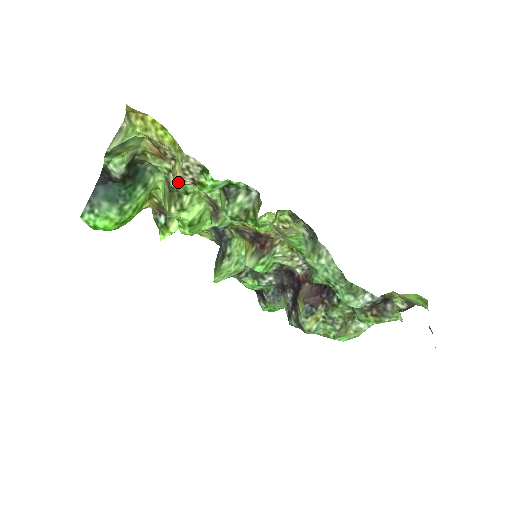
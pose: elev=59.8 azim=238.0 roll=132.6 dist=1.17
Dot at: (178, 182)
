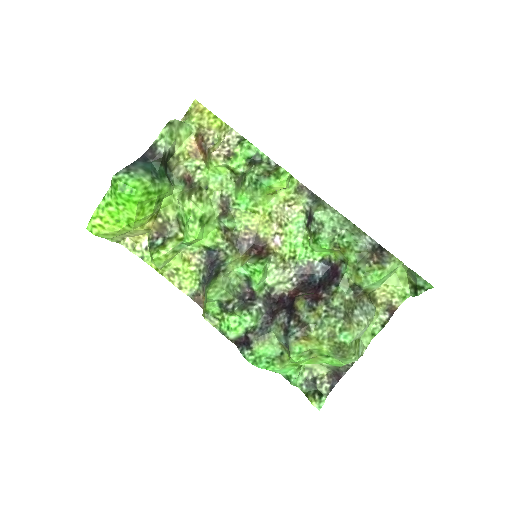
Dot at: (213, 158)
